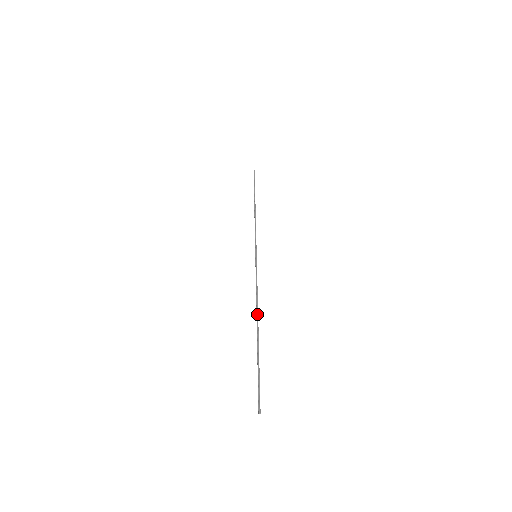
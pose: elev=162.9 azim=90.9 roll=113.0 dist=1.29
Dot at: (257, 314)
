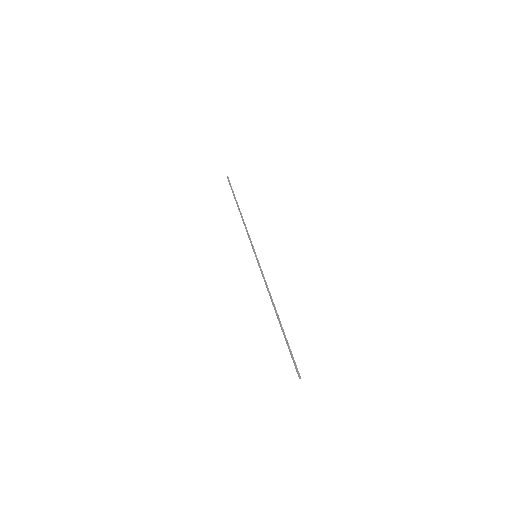
Dot at: (274, 305)
